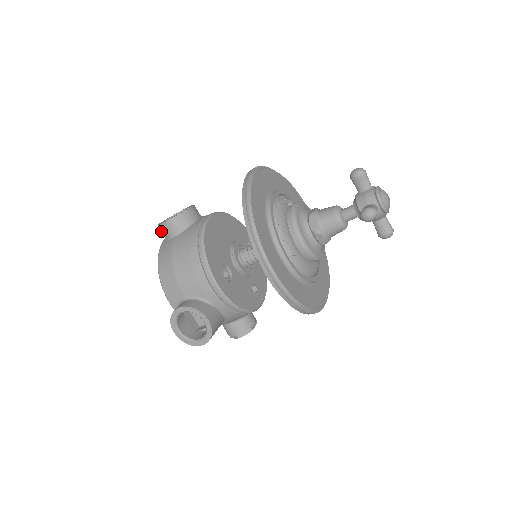
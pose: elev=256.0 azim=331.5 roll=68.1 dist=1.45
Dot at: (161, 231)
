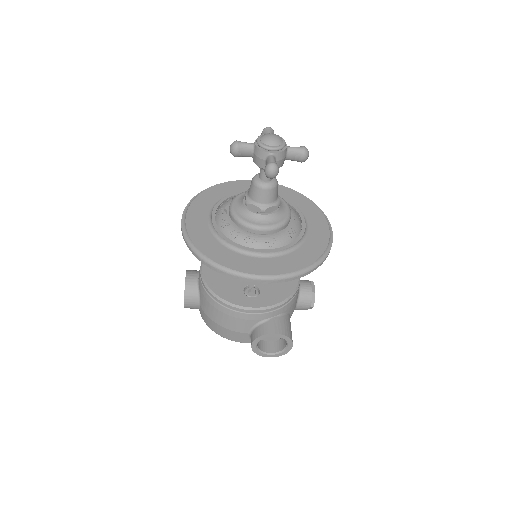
Dot at: (190, 308)
